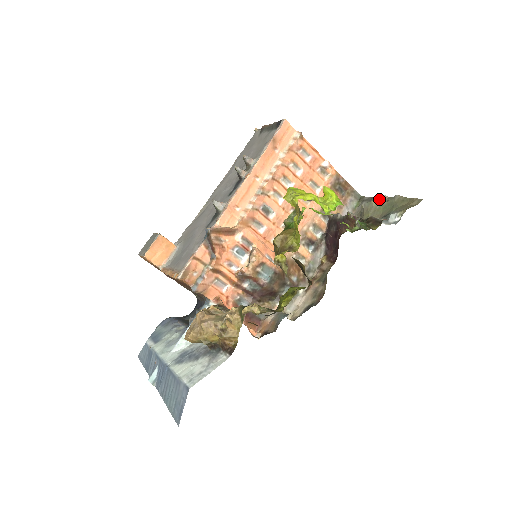
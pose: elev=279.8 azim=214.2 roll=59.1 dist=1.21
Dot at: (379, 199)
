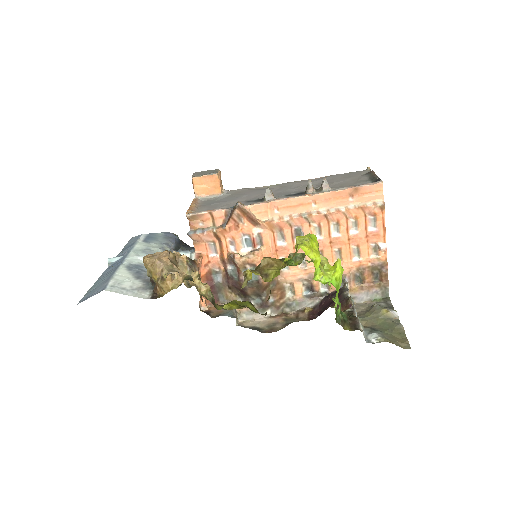
Dot at: (389, 313)
